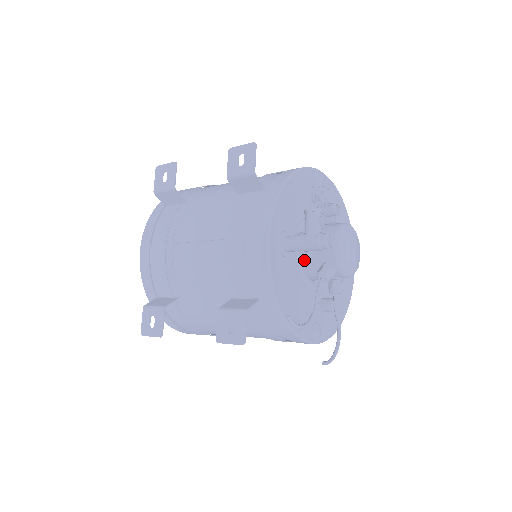
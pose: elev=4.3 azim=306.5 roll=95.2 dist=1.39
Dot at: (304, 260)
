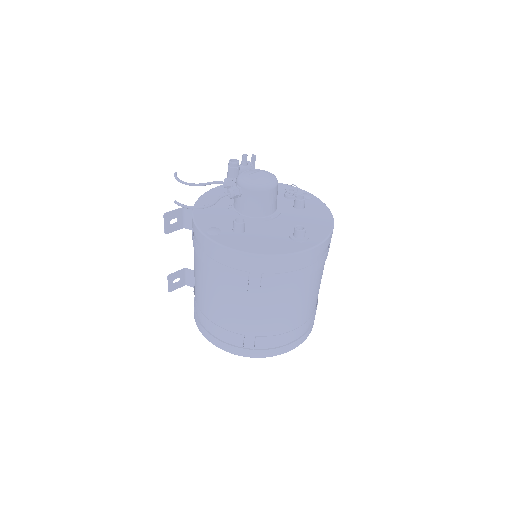
Dot at: occluded
